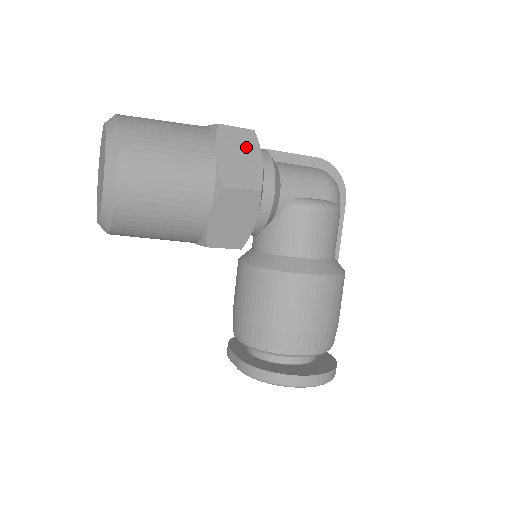
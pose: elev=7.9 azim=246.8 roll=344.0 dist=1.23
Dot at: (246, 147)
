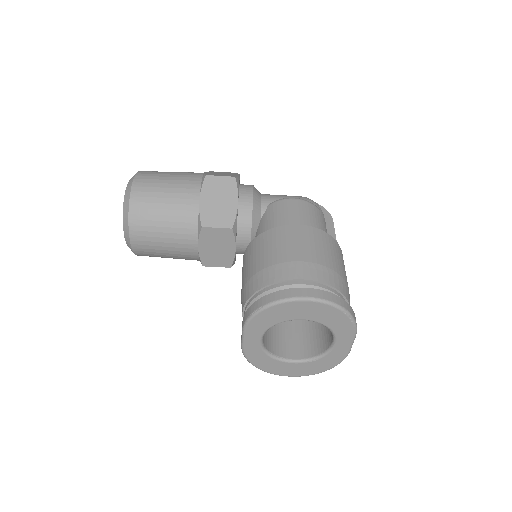
Dot at: occluded
